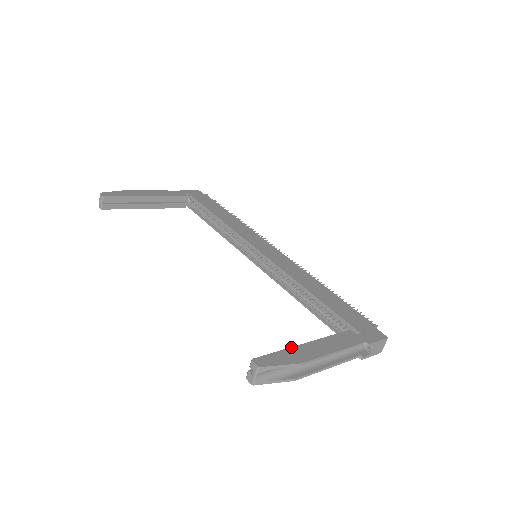
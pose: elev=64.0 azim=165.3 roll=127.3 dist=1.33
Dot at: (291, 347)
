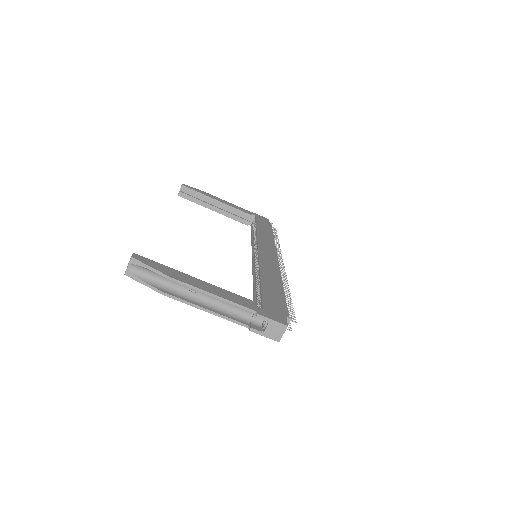
Dot at: (179, 271)
